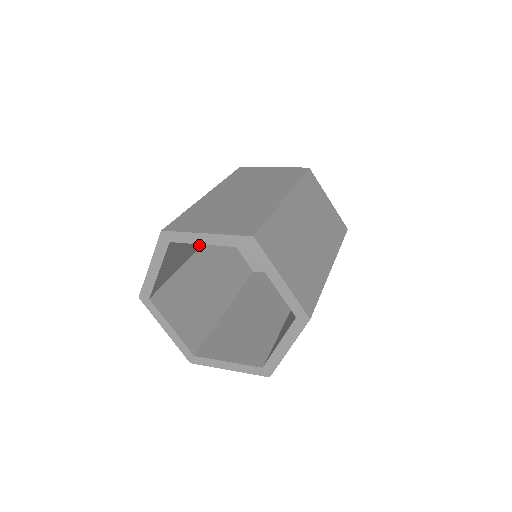
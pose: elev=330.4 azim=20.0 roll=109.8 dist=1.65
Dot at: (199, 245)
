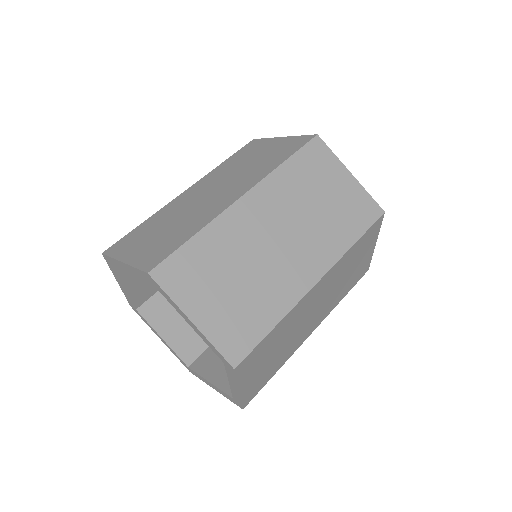
Dot at: occluded
